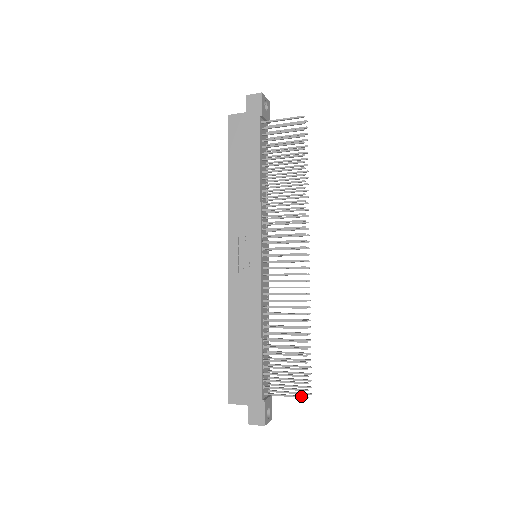
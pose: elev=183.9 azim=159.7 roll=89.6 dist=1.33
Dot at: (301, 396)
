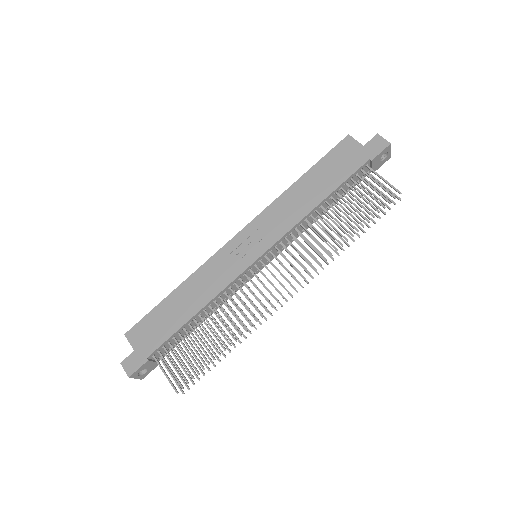
Dot at: (174, 386)
